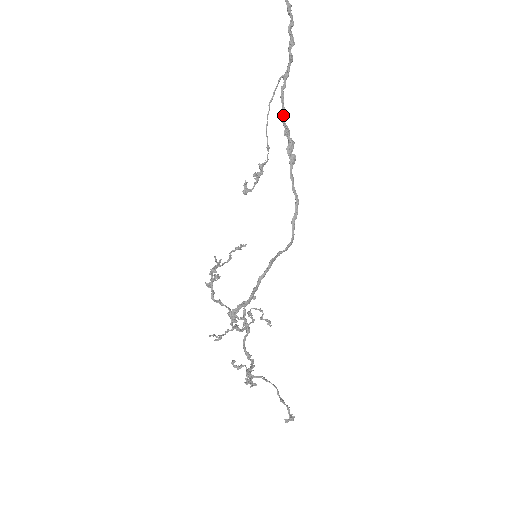
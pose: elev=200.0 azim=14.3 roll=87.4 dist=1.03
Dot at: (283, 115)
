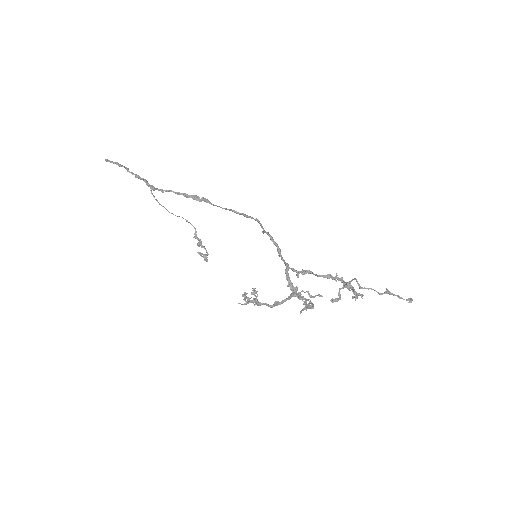
Dot at: (174, 192)
